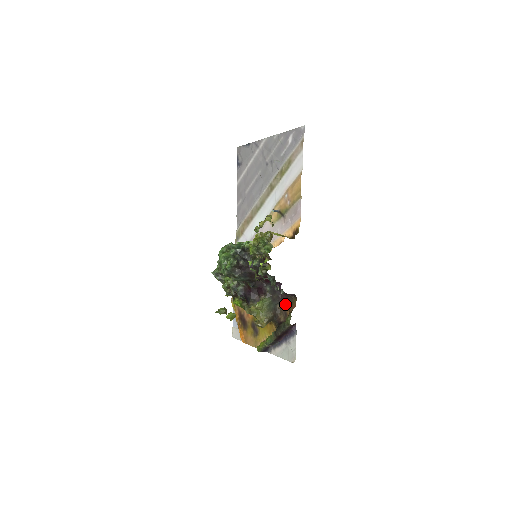
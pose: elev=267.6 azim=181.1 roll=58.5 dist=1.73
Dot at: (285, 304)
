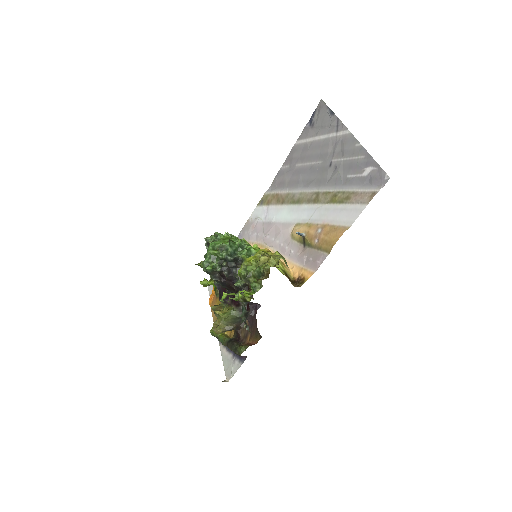
Dot at: (251, 328)
